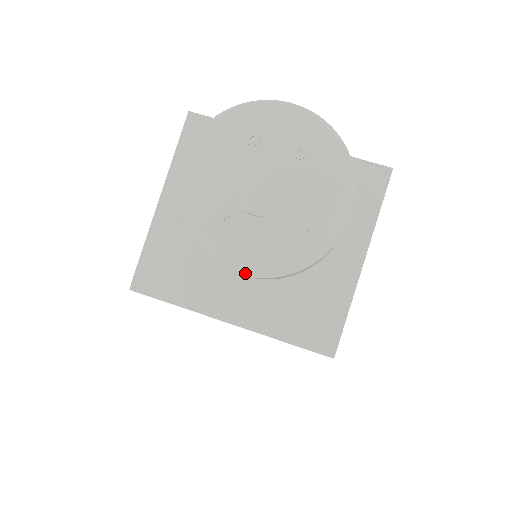
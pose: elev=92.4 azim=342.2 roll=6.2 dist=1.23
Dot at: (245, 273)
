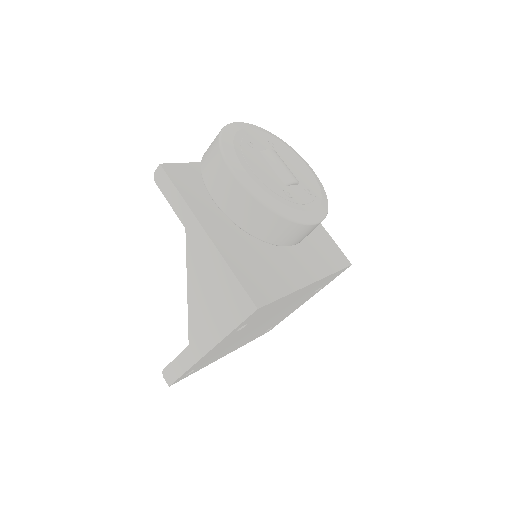
Dot at: (319, 220)
